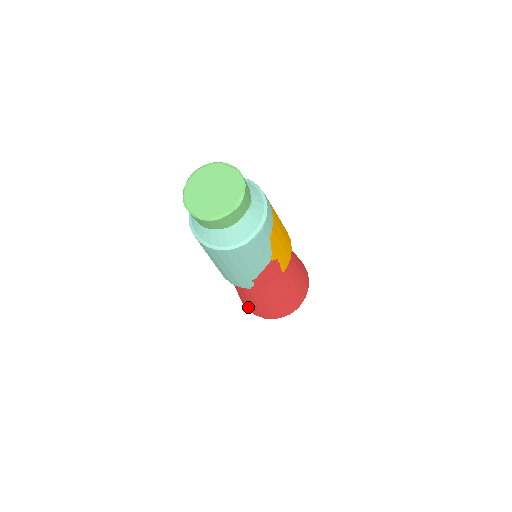
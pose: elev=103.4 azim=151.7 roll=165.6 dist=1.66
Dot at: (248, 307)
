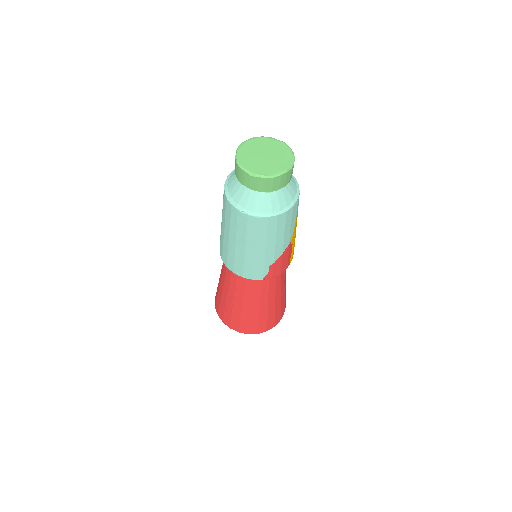
Dot at: (233, 322)
